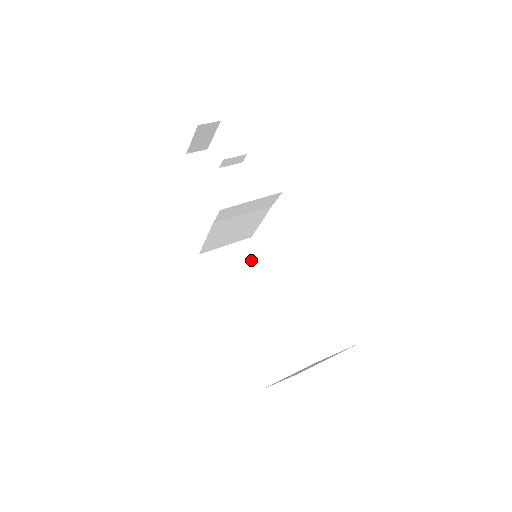
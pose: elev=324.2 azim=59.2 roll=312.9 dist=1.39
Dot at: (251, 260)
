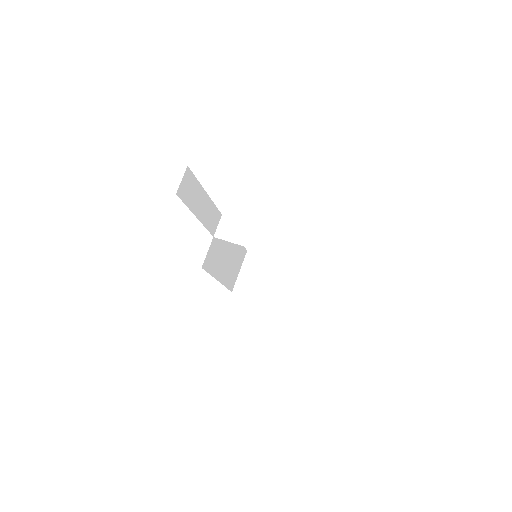
Dot at: occluded
